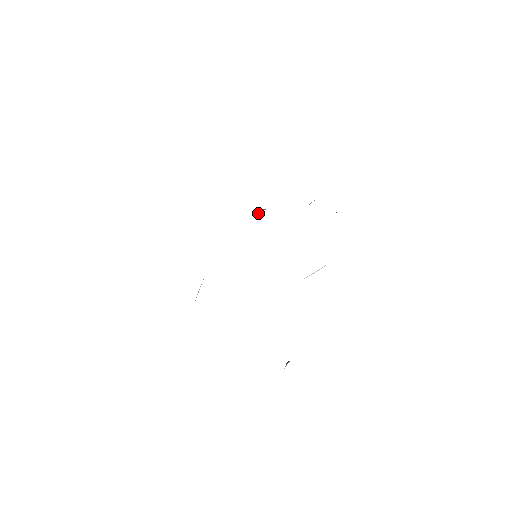
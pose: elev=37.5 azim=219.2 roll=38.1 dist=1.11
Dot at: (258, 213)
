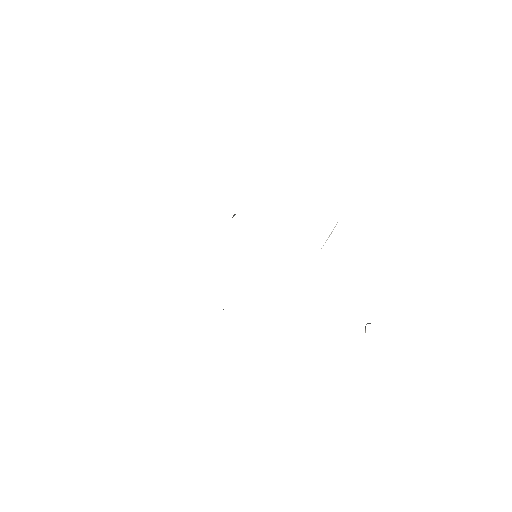
Dot at: occluded
